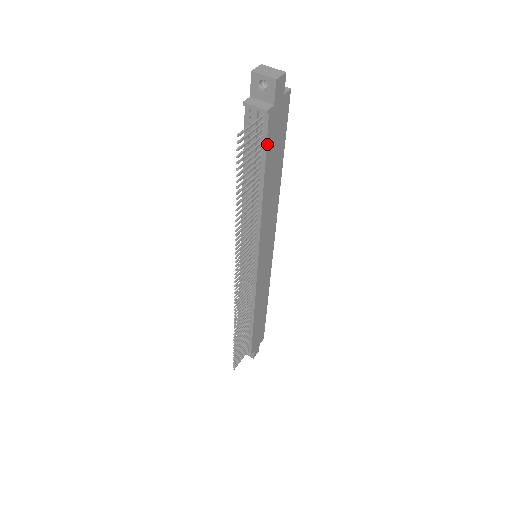
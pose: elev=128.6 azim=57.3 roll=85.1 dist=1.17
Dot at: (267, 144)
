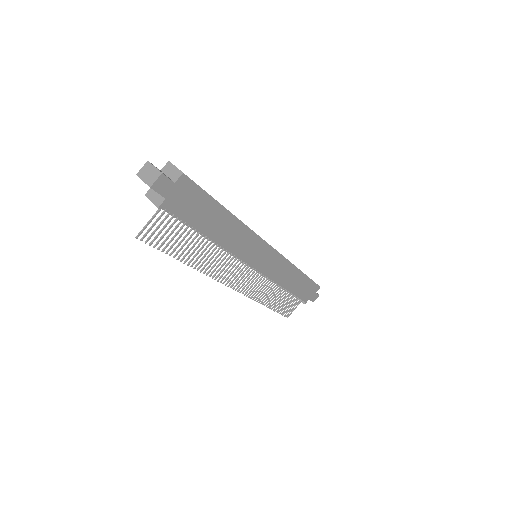
Dot at: (183, 219)
